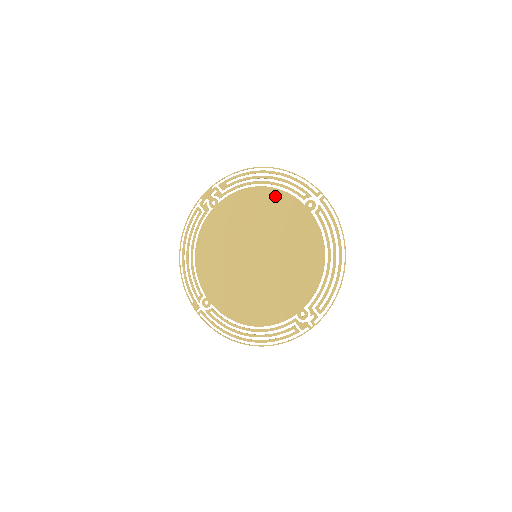
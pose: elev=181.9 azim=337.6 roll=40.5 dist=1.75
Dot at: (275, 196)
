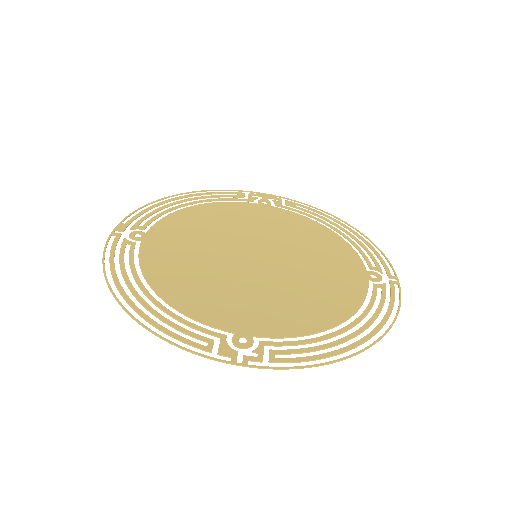
Dot at: (338, 244)
